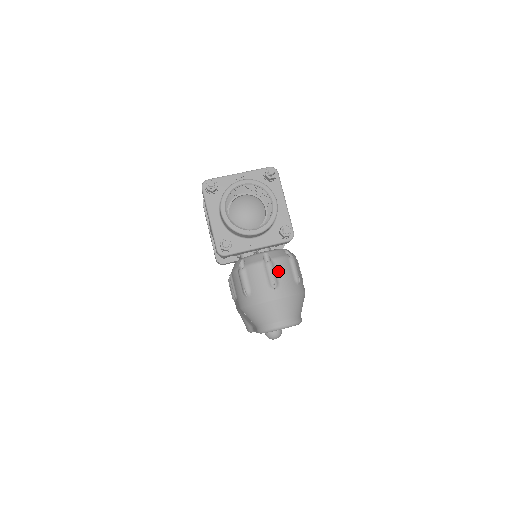
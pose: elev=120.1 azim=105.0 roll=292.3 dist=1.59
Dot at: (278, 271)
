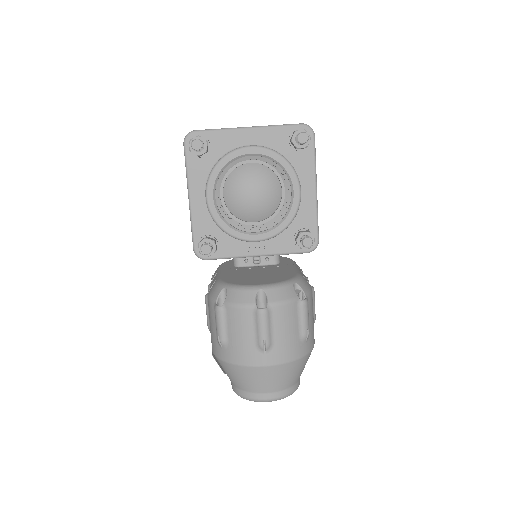
Dot at: (275, 324)
